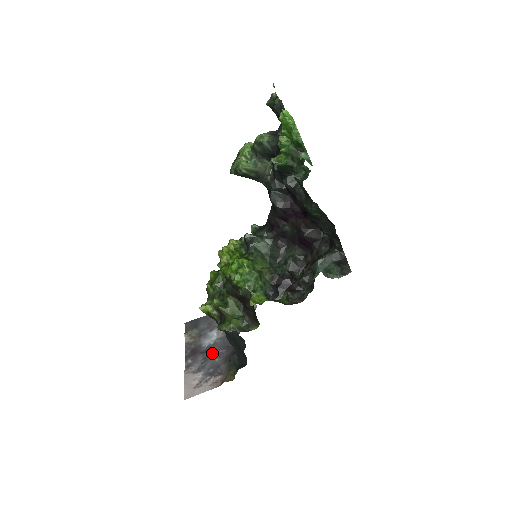
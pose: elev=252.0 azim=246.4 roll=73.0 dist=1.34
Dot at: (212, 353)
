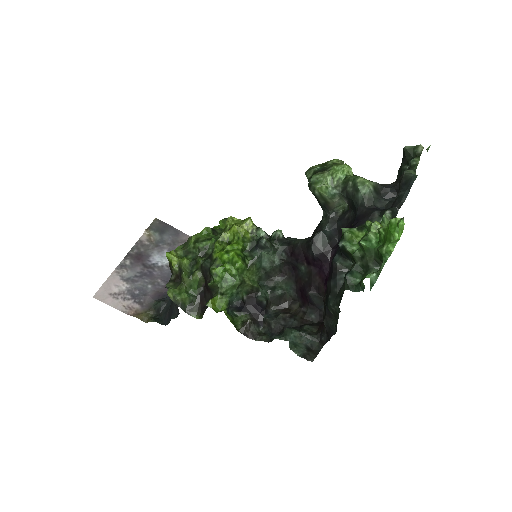
Dot at: (151, 275)
